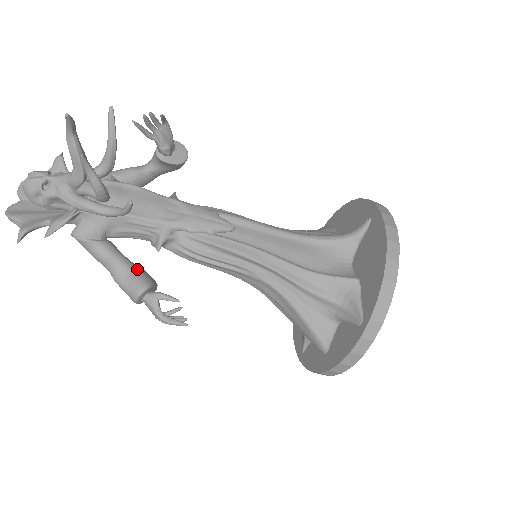
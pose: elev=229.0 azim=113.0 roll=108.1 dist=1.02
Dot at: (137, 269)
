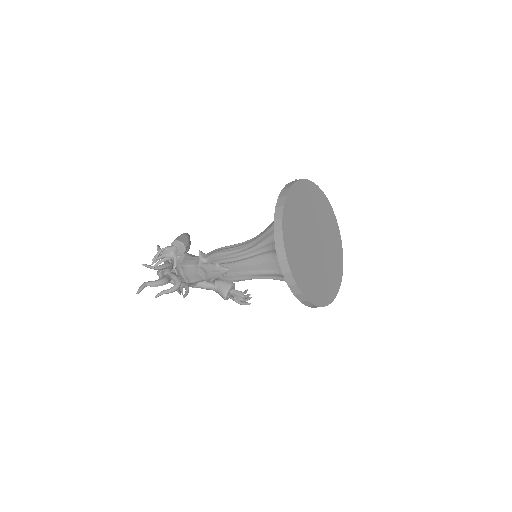
Dot at: (218, 287)
